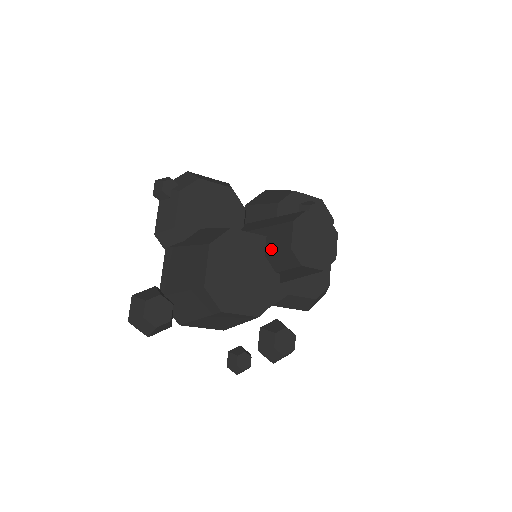
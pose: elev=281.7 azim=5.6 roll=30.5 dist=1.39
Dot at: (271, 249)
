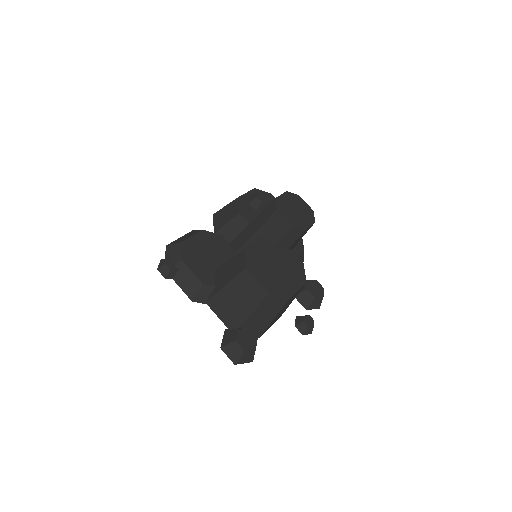
Dot at: (275, 239)
